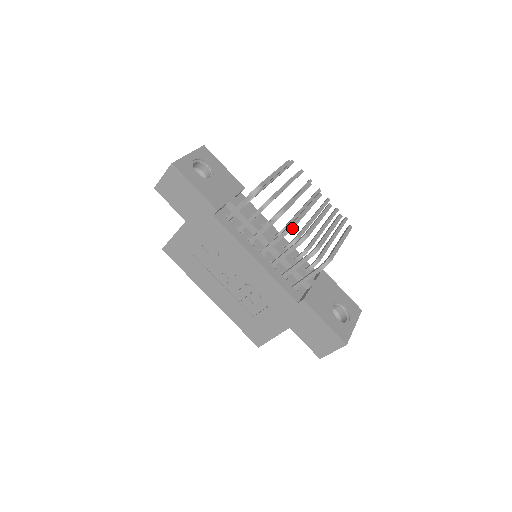
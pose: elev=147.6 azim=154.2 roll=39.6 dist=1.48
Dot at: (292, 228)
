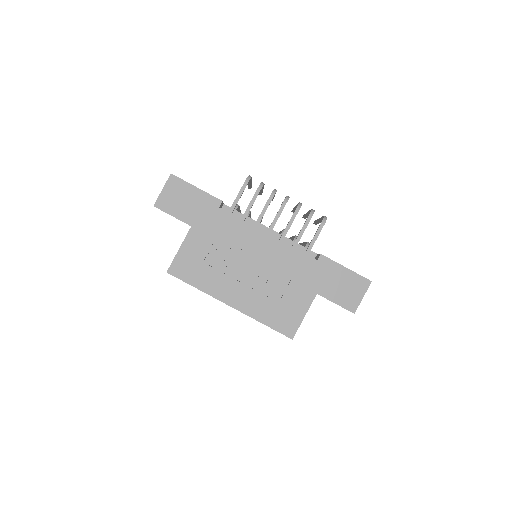
Dot at: (288, 198)
